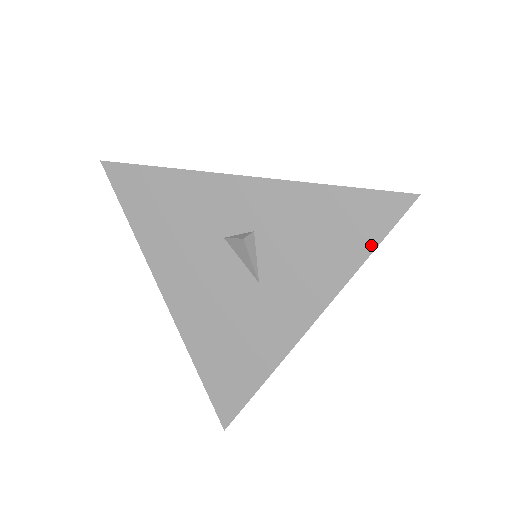
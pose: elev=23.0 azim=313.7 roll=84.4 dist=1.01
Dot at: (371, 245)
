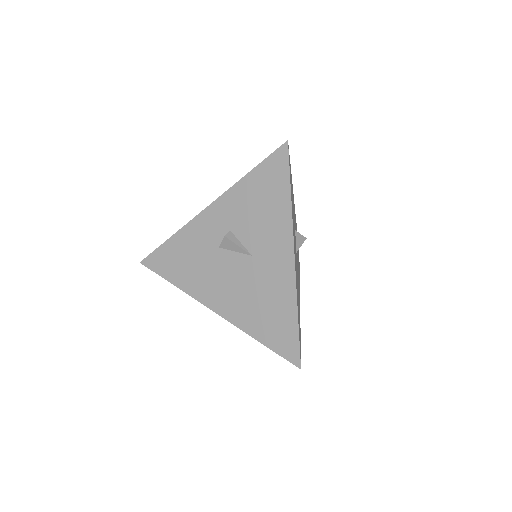
Dot at: (287, 184)
